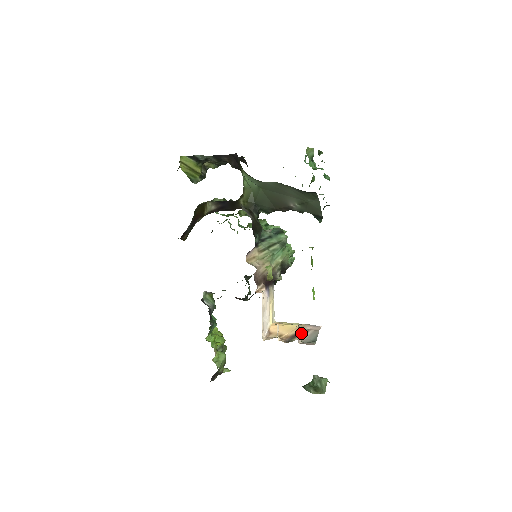
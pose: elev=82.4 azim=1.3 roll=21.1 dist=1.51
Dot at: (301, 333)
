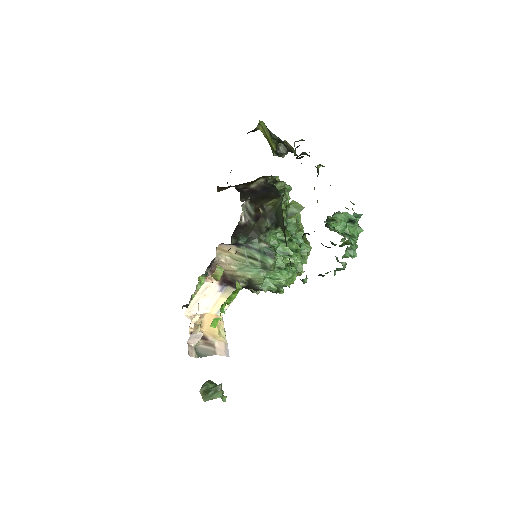
Dot at: (208, 341)
